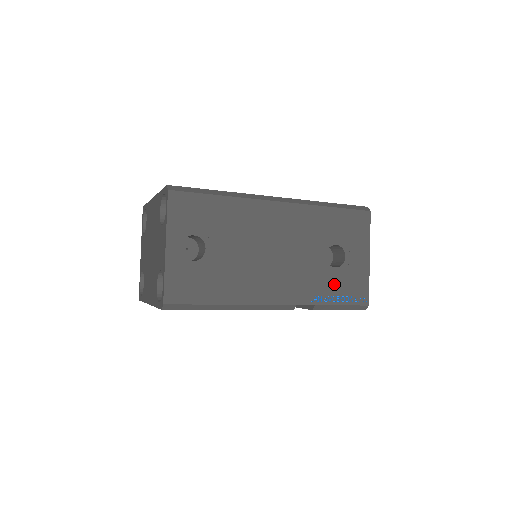
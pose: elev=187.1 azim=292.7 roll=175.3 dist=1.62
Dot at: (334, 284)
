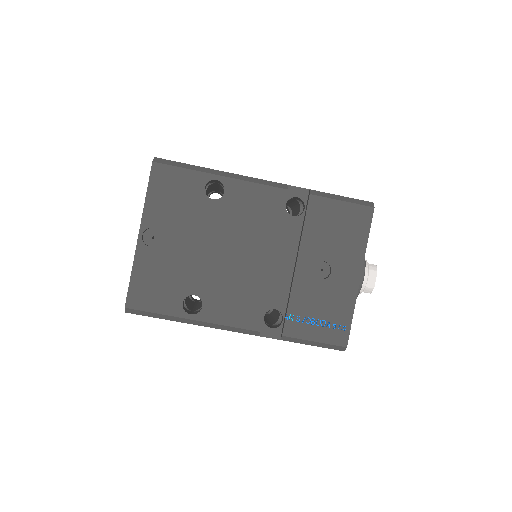
Dot at: occluded
